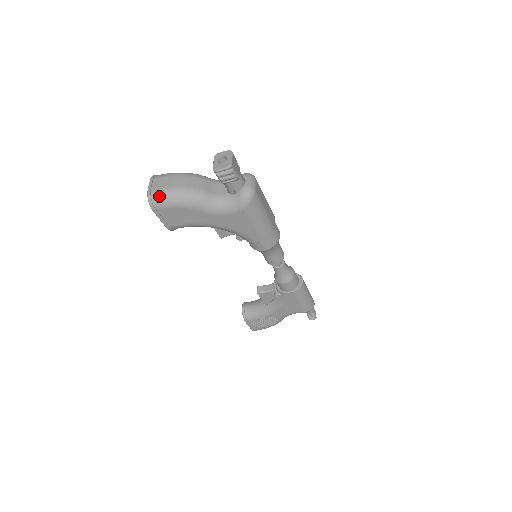
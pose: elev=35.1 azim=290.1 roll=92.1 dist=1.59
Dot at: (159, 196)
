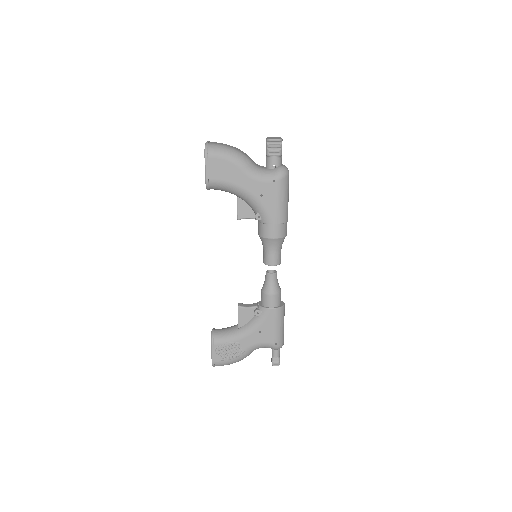
Dot at: (215, 147)
